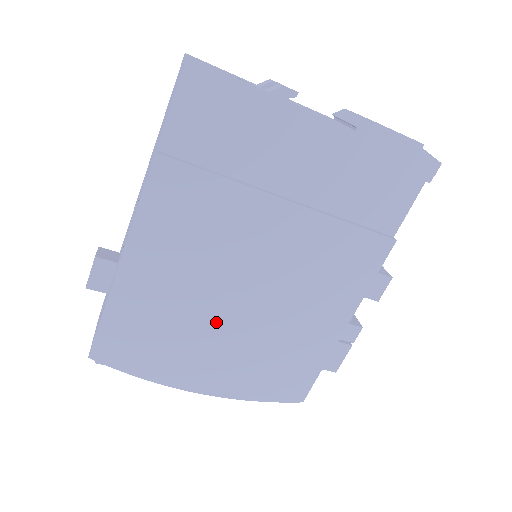
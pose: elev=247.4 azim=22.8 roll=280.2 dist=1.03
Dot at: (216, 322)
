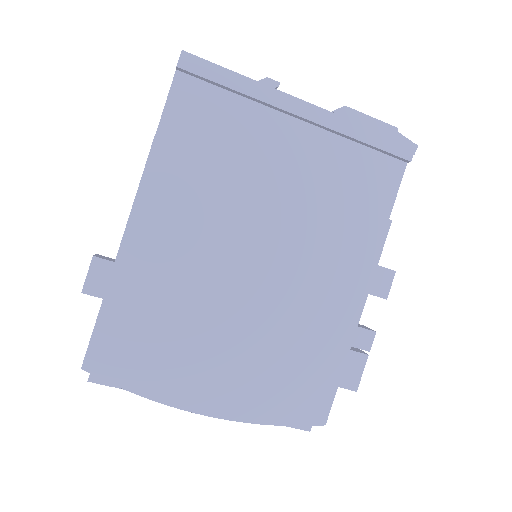
Dot at: (221, 319)
